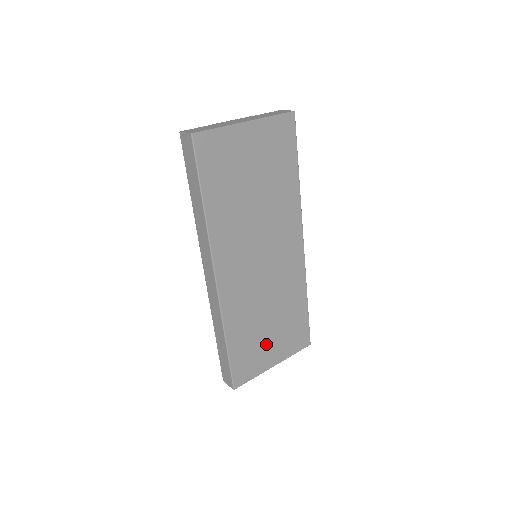
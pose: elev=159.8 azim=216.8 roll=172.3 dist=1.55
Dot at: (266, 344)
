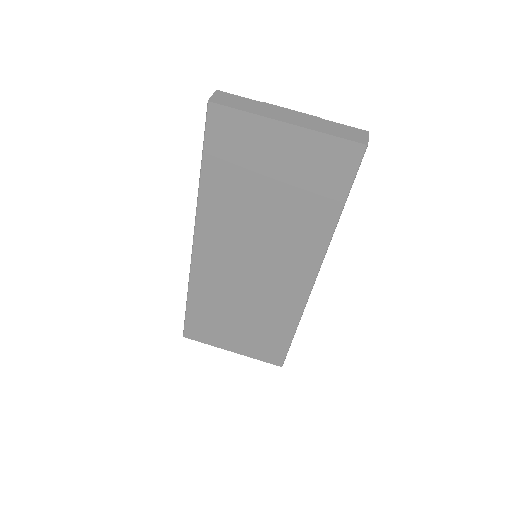
Dot at: (230, 330)
